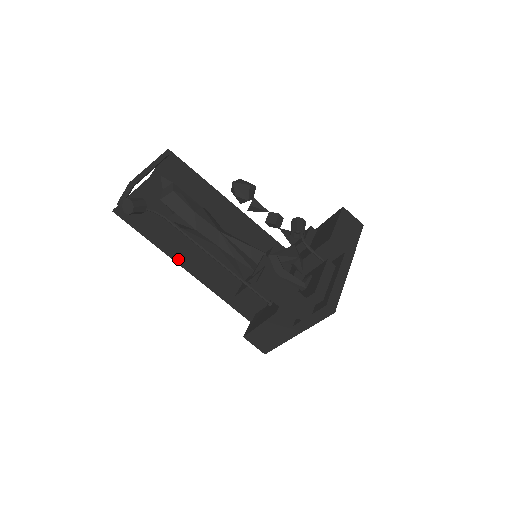
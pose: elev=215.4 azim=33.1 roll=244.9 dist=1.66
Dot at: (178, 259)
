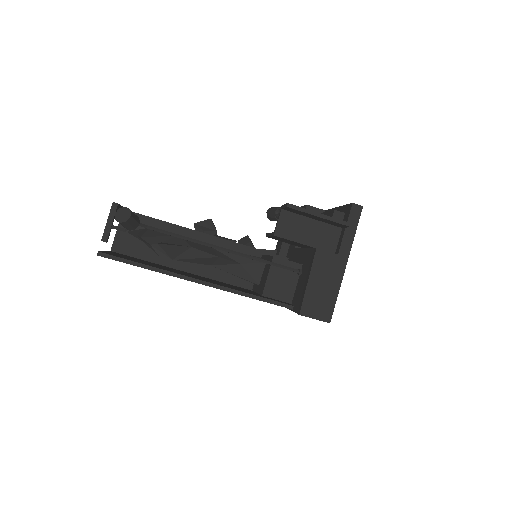
Dot at: (188, 276)
